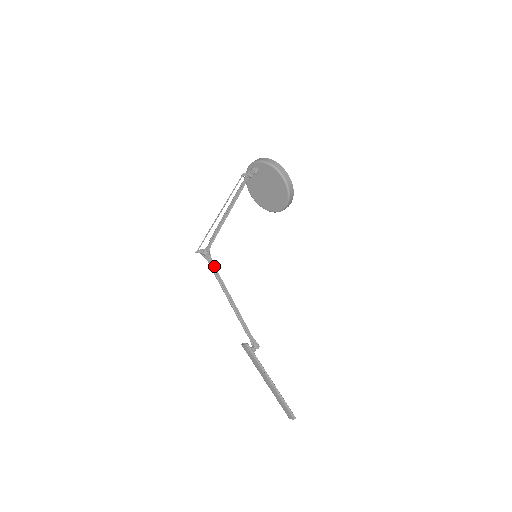
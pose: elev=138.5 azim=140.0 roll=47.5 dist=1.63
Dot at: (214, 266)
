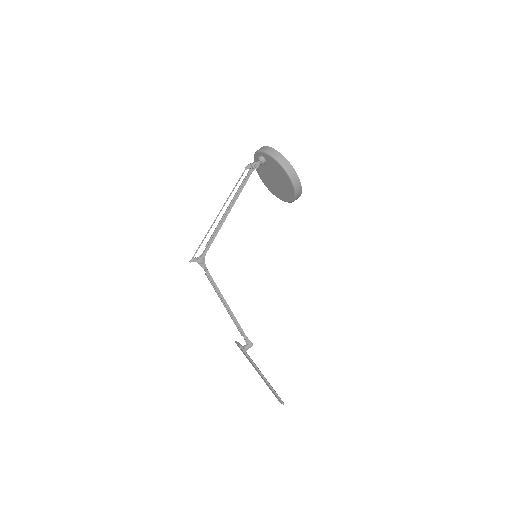
Dot at: (209, 273)
